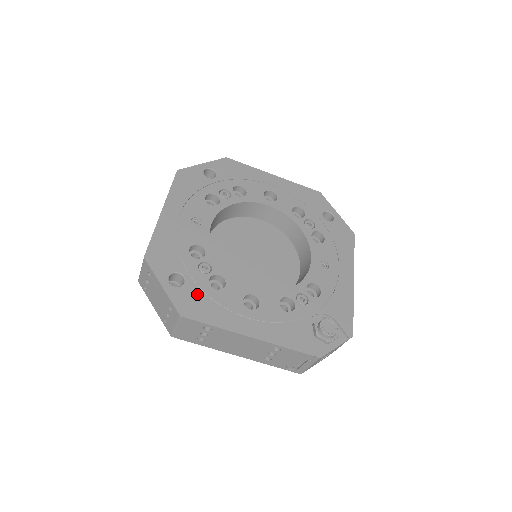
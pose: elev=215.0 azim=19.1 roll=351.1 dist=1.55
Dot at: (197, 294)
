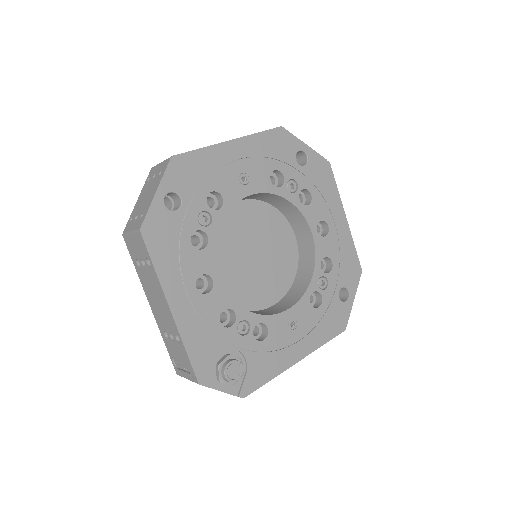
Dot at: (173, 230)
